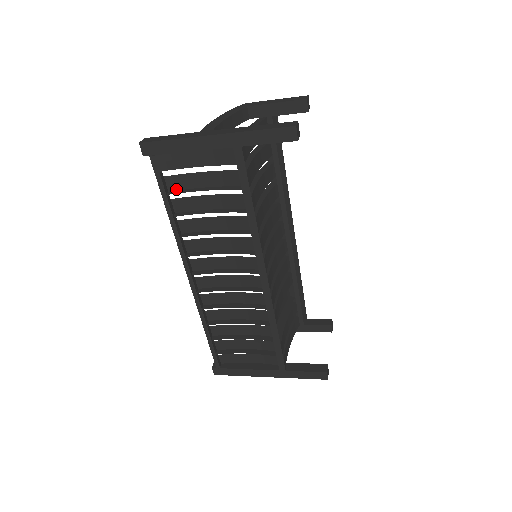
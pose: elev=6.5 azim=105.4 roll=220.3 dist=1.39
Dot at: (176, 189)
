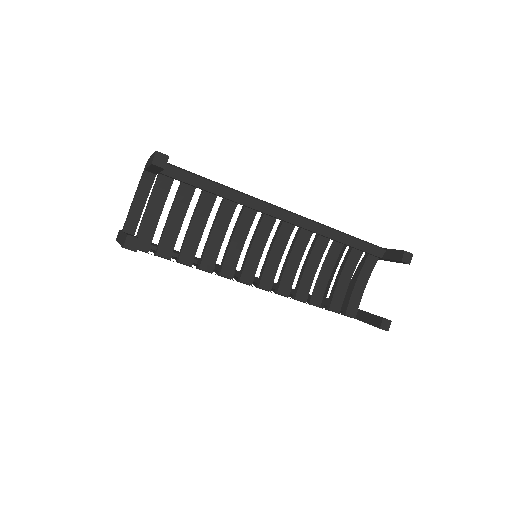
Dot at: occluded
